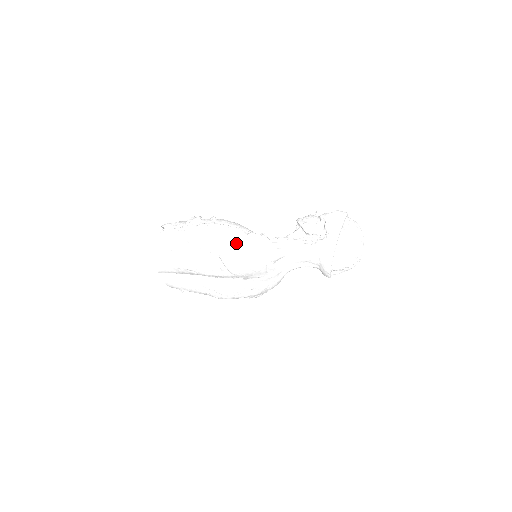
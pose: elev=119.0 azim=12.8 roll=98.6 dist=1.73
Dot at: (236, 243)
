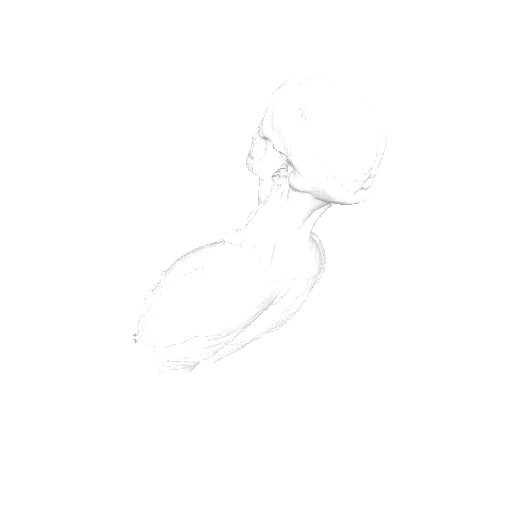
Dot at: (197, 303)
